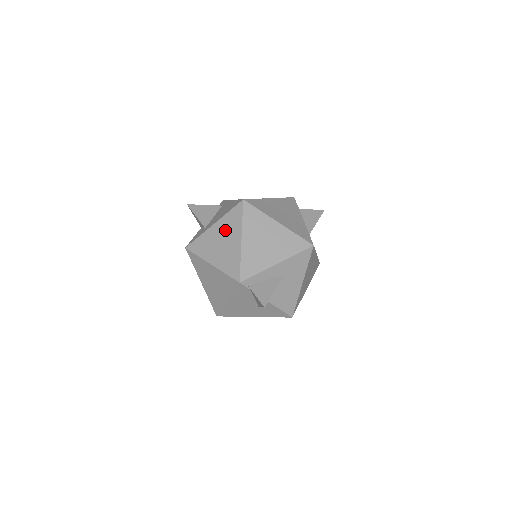
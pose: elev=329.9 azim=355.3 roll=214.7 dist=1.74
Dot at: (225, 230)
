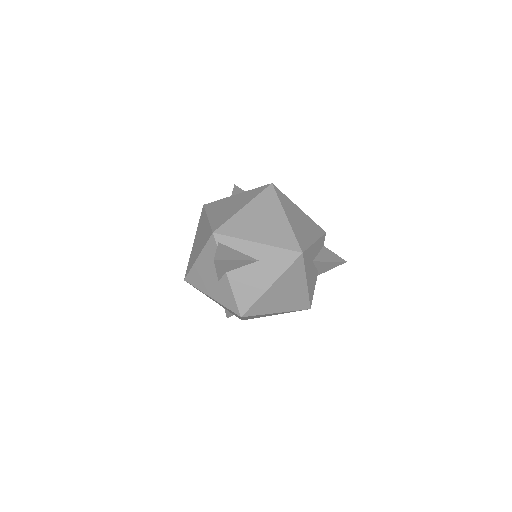
Dot at: (240, 199)
